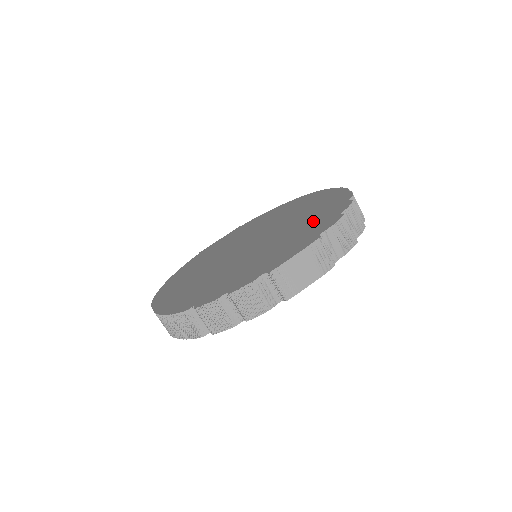
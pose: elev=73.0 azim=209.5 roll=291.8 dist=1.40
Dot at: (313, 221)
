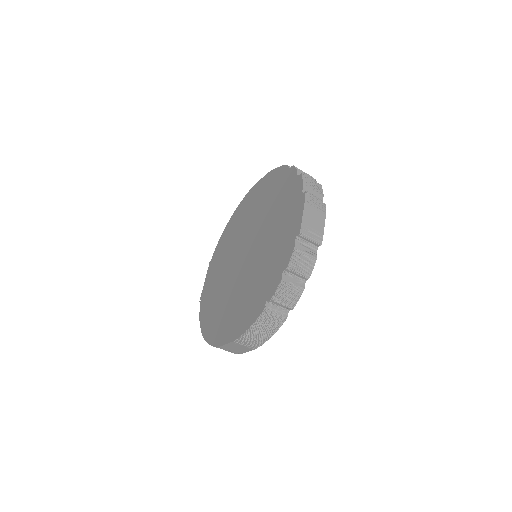
Dot at: (281, 197)
